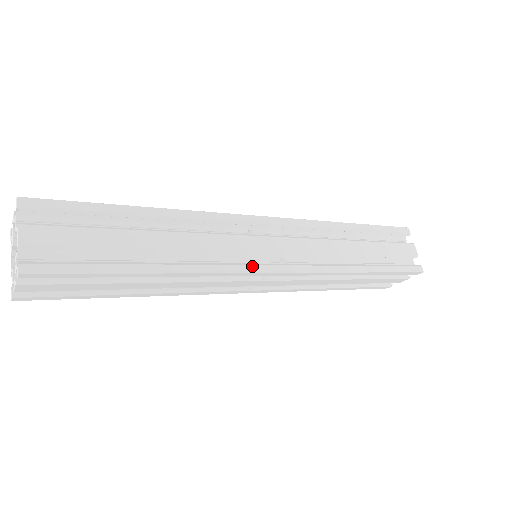
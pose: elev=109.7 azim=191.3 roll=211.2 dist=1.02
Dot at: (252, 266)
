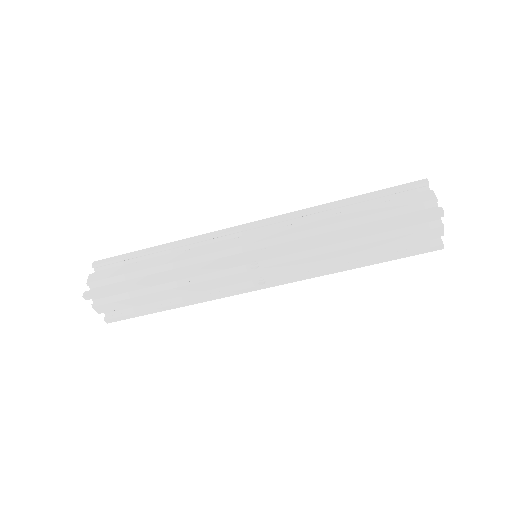
Dot at: (227, 258)
